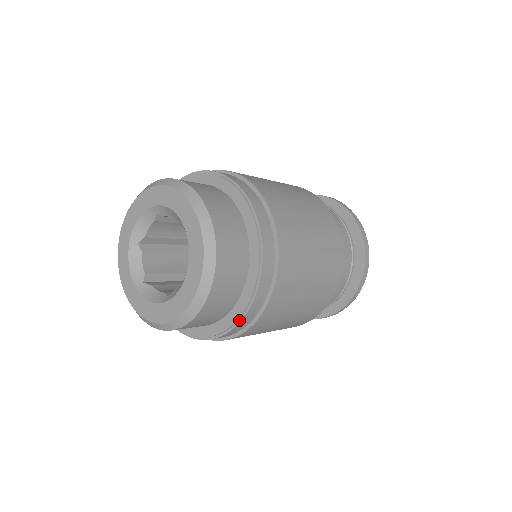
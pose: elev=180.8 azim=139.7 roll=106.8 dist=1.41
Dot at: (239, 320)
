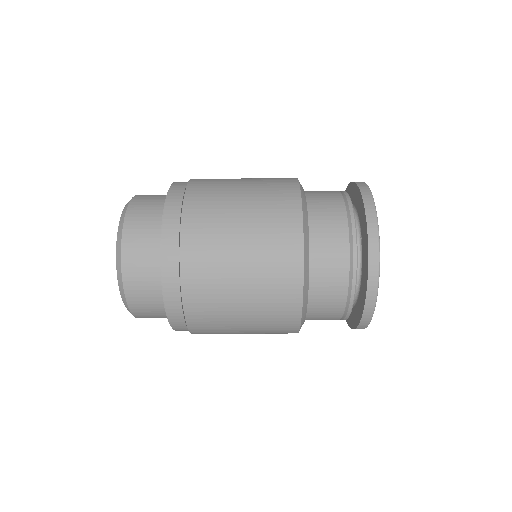
Dot at: (165, 209)
